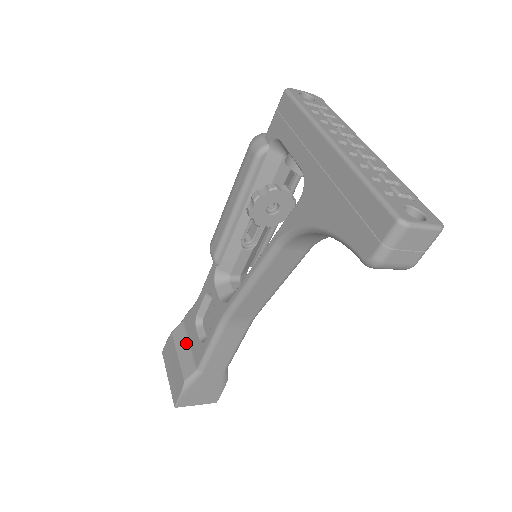
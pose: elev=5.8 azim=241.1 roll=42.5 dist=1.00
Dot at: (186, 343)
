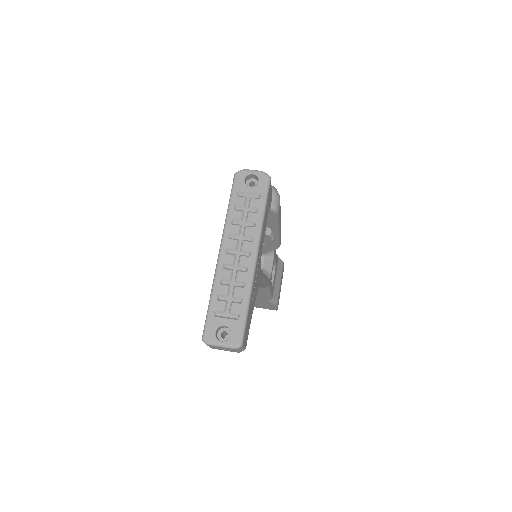
Dot at: occluded
